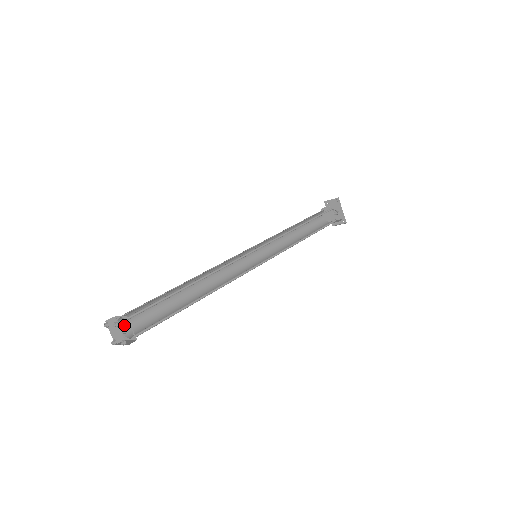
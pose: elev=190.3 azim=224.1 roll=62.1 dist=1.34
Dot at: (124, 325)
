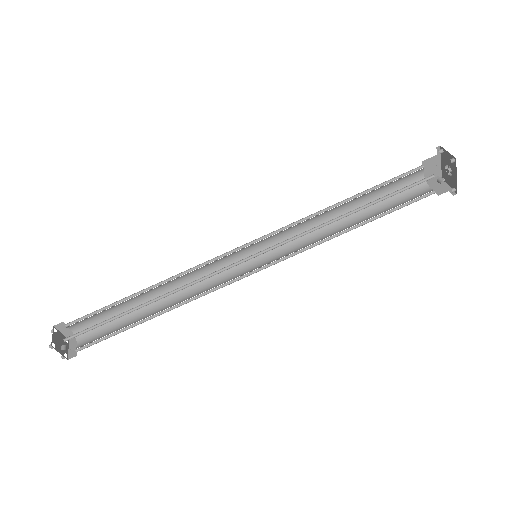
Dot at: (75, 327)
